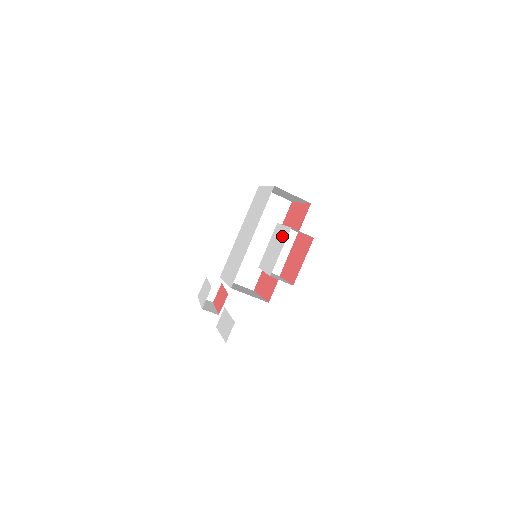
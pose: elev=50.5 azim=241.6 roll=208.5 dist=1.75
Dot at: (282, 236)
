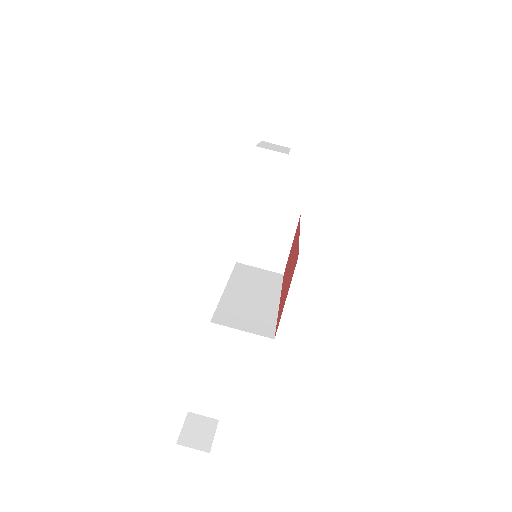
Dot at: occluded
